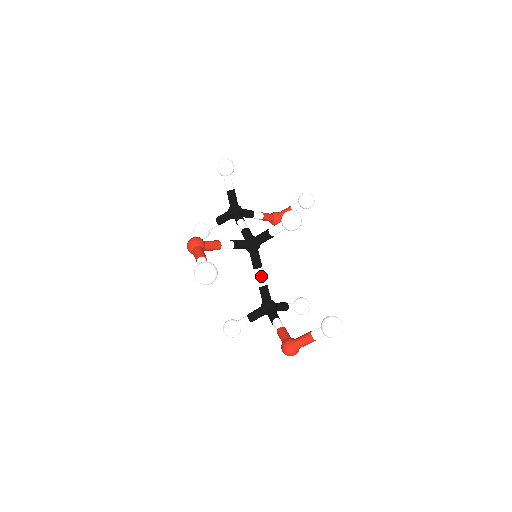
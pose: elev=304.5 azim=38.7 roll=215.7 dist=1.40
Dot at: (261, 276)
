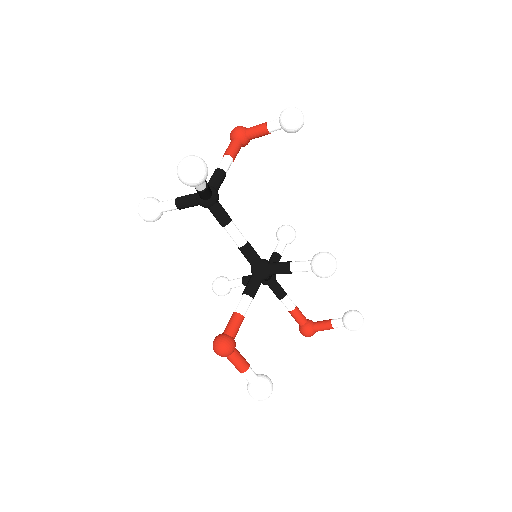
Dot at: occluded
